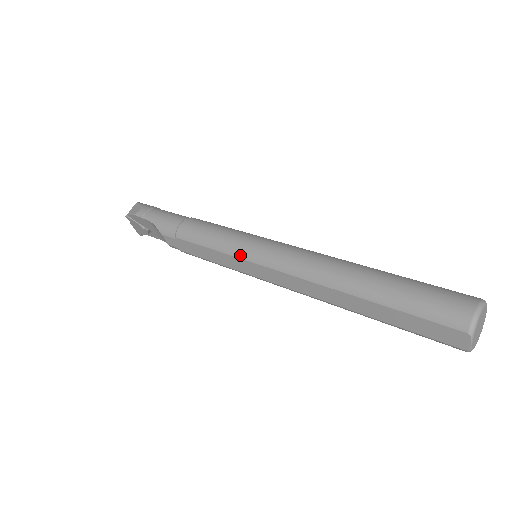
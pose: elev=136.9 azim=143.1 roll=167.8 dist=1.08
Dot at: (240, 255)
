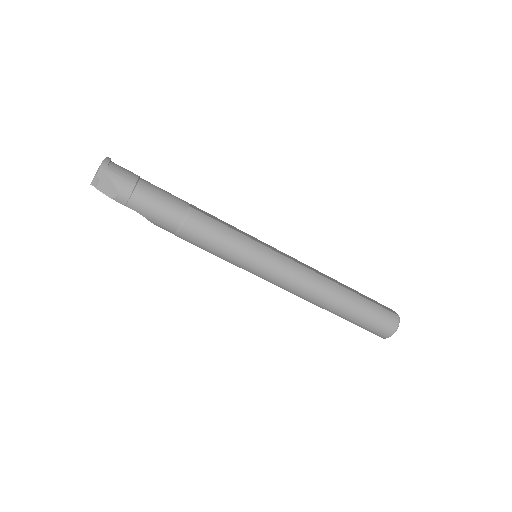
Dot at: (248, 271)
